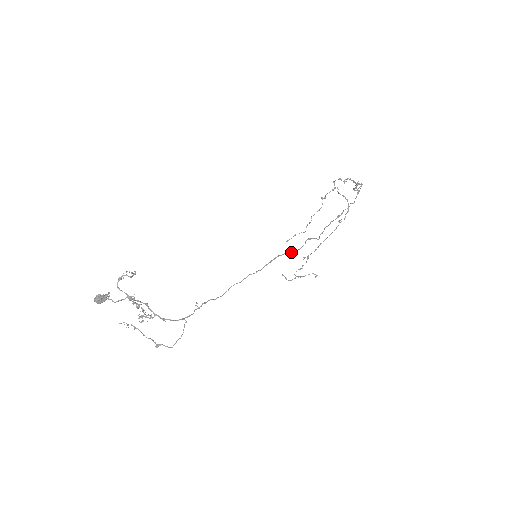
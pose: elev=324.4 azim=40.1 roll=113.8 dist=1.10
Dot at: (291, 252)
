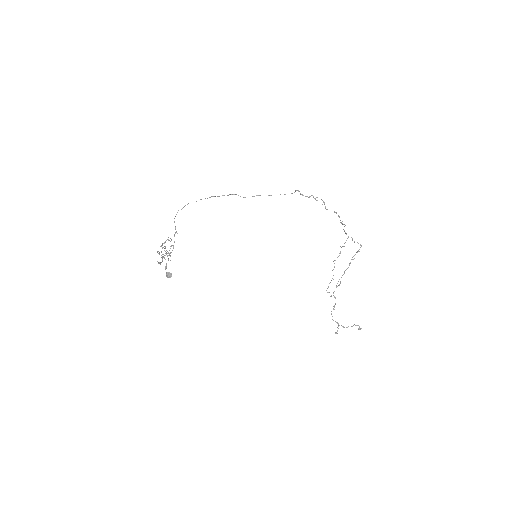
Dot at: (217, 196)
